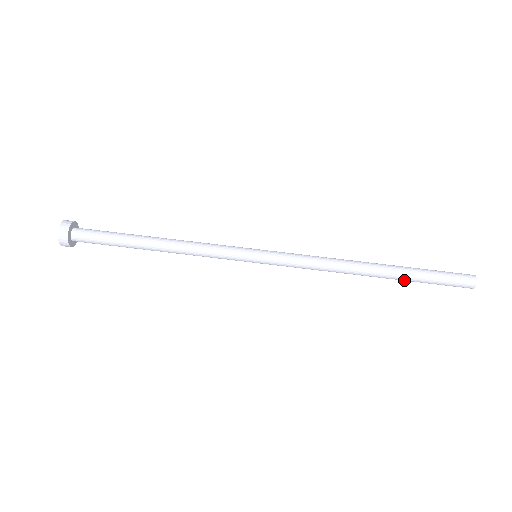
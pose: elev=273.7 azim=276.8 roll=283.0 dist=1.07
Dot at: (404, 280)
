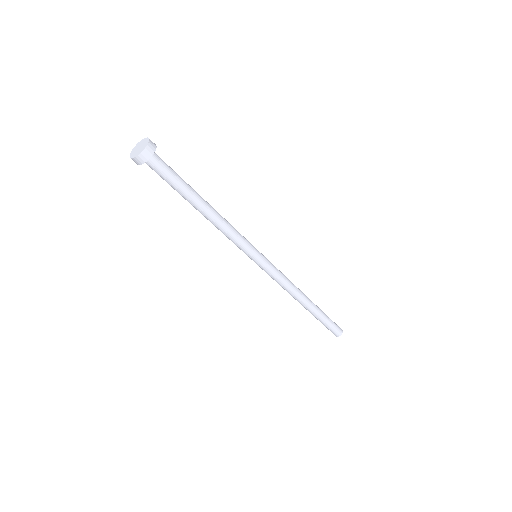
Dot at: (315, 316)
